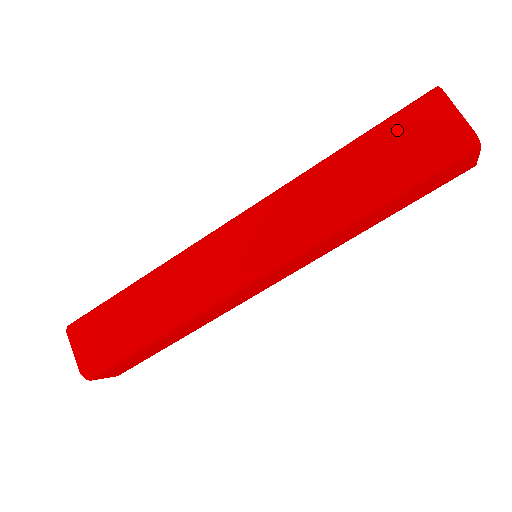
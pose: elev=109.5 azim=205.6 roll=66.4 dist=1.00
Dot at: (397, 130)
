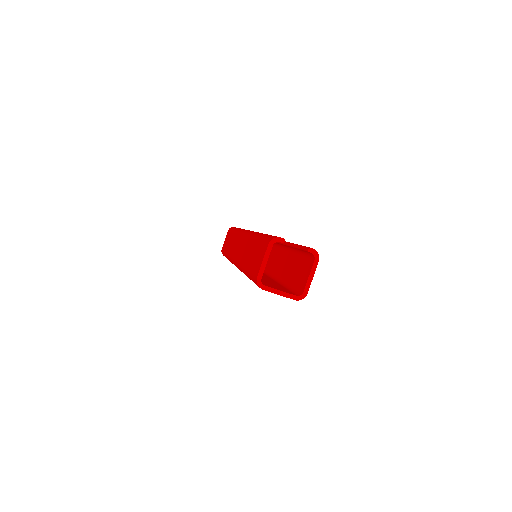
Dot at: (259, 246)
